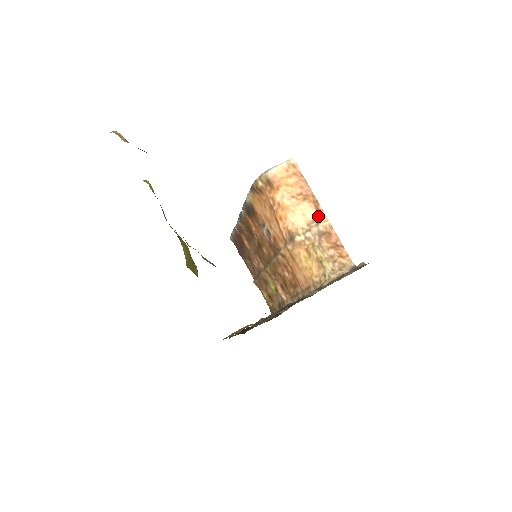
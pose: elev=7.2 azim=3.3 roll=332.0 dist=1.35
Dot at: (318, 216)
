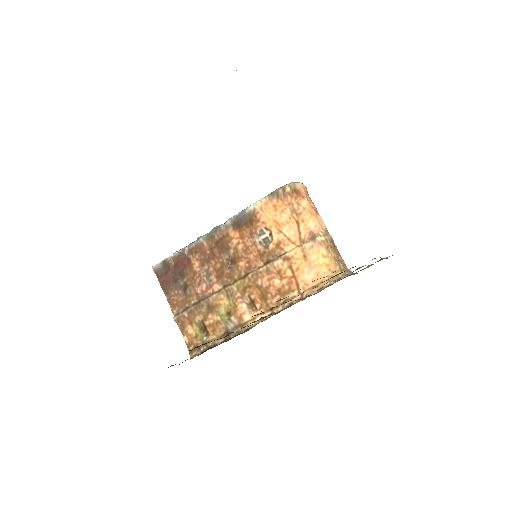
Dot at: (327, 230)
